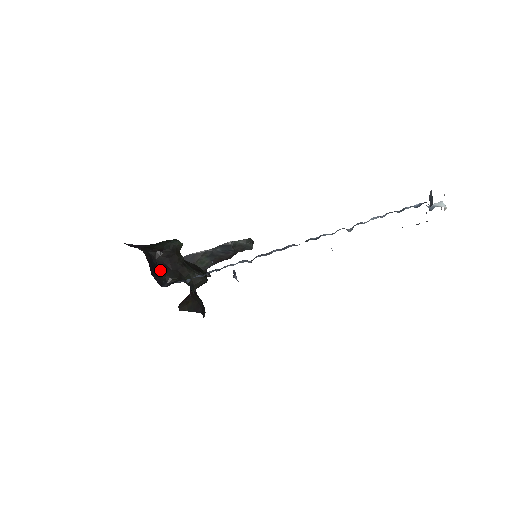
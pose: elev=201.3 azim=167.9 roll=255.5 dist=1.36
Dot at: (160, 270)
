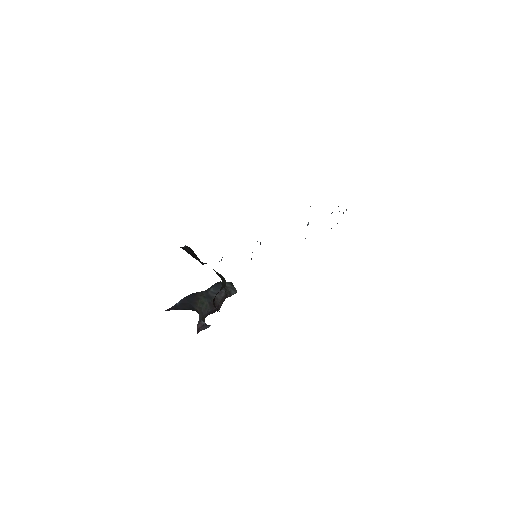
Dot at: occluded
